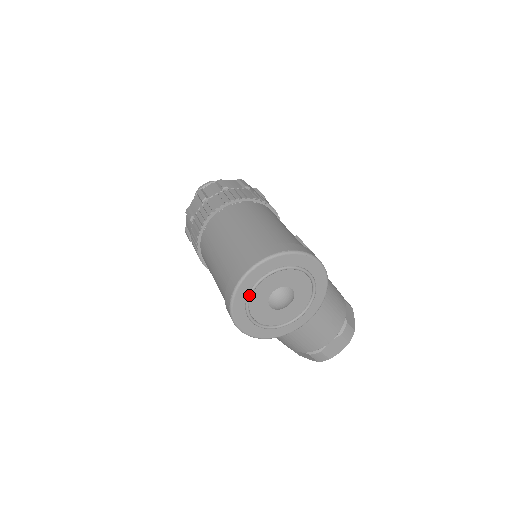
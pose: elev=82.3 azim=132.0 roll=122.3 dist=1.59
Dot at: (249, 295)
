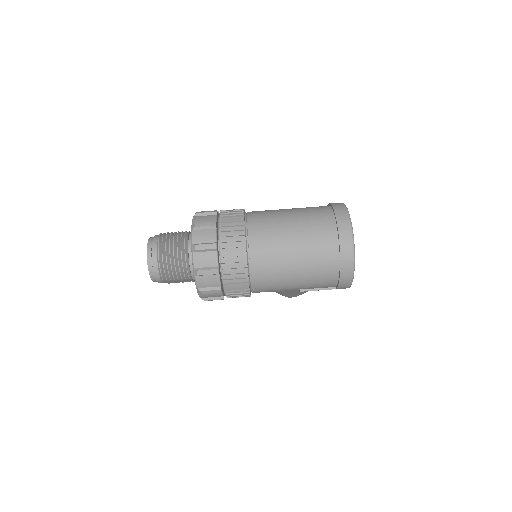
Dot at: occluded
